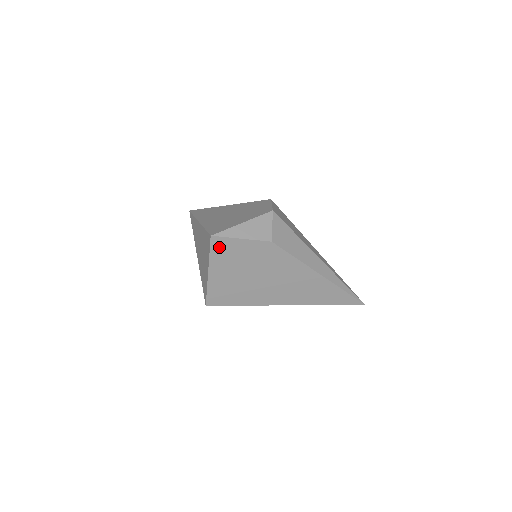
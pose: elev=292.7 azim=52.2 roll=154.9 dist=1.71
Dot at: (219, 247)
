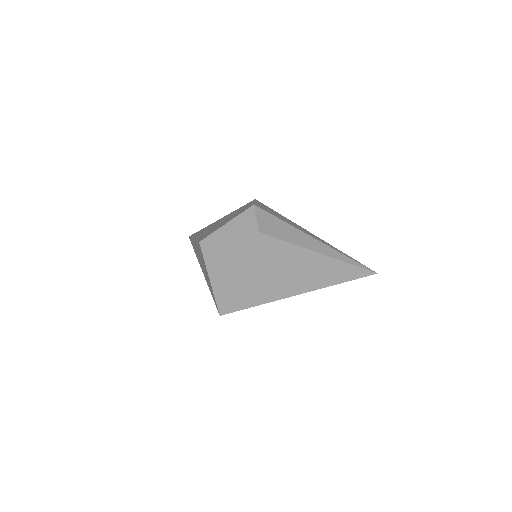
Dot at: (211, 251)
